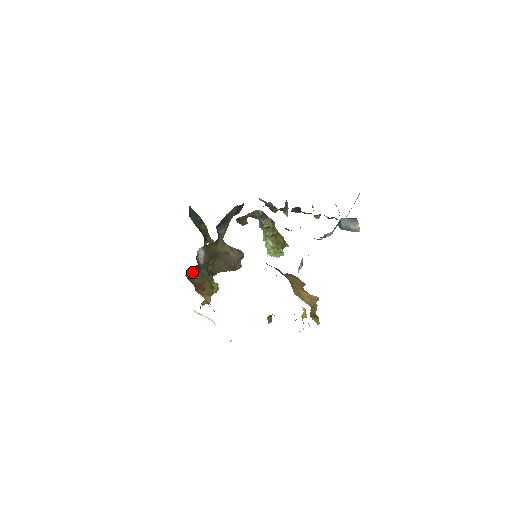
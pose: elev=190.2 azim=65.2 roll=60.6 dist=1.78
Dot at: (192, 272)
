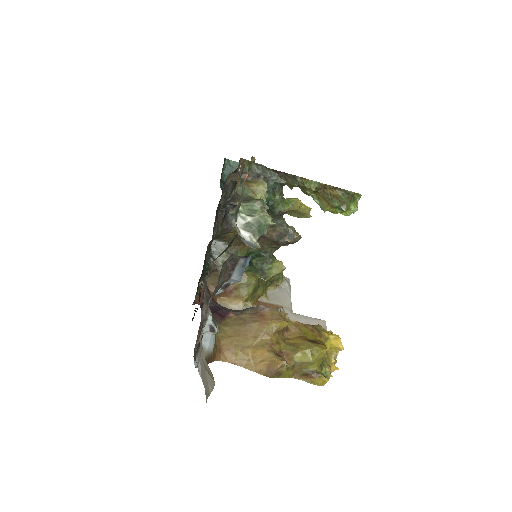
Dot at: (209, 275)
